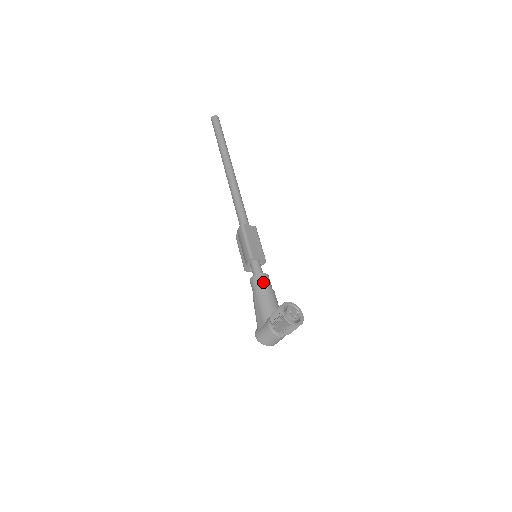
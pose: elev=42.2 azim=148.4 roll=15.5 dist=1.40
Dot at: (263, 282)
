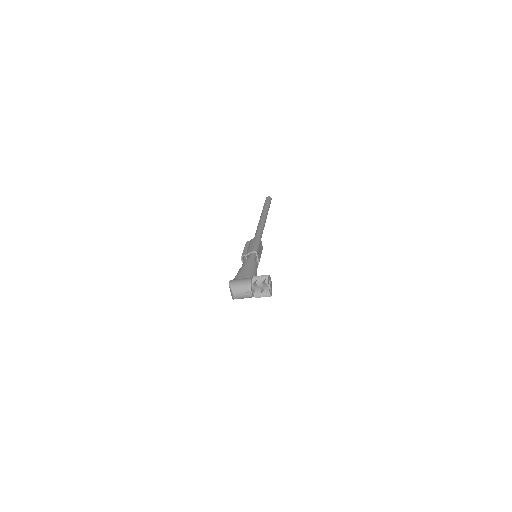
Dot at: (255, 265)
